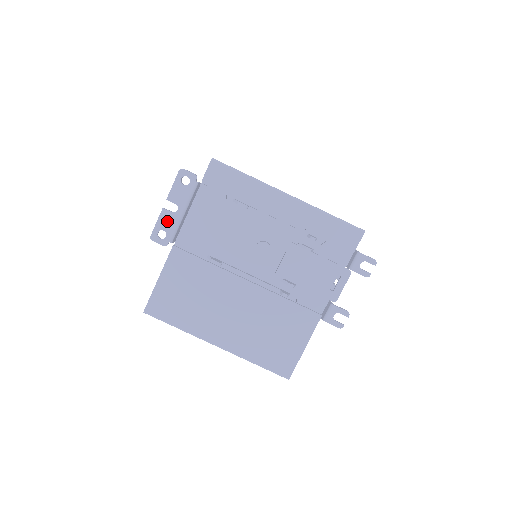
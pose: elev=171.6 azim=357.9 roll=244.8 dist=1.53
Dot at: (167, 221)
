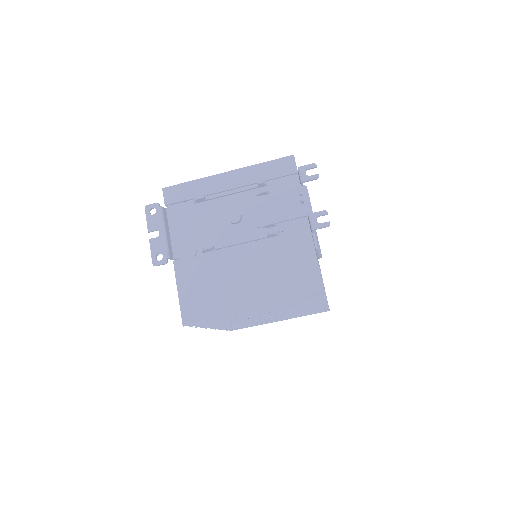
Dot at: (157, 245)
